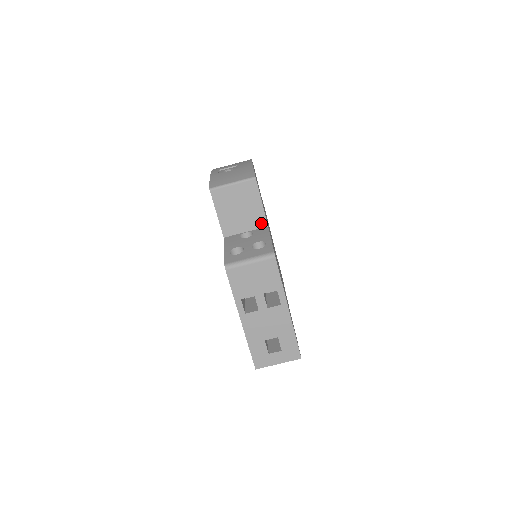
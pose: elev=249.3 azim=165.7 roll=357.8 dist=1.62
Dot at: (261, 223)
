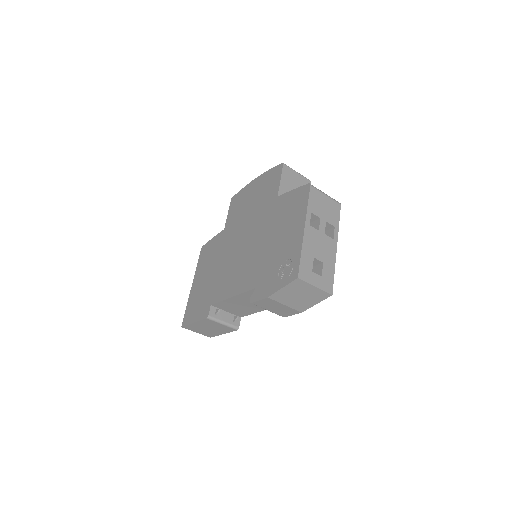
Dot at: occluded
